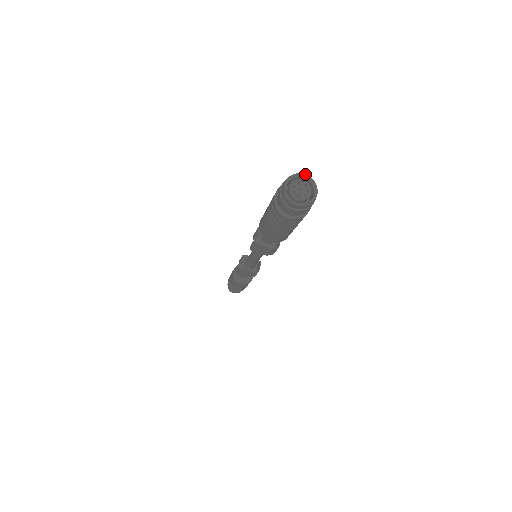
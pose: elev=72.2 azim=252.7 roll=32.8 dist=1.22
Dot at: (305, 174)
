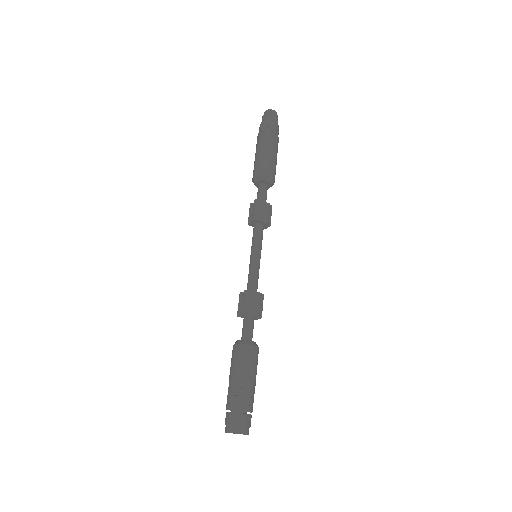
Dot at: occluded
